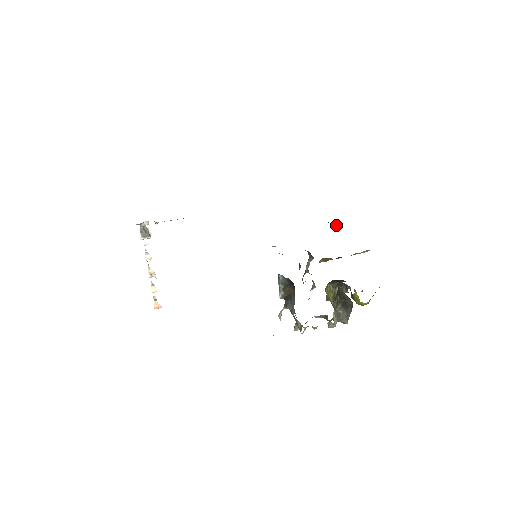
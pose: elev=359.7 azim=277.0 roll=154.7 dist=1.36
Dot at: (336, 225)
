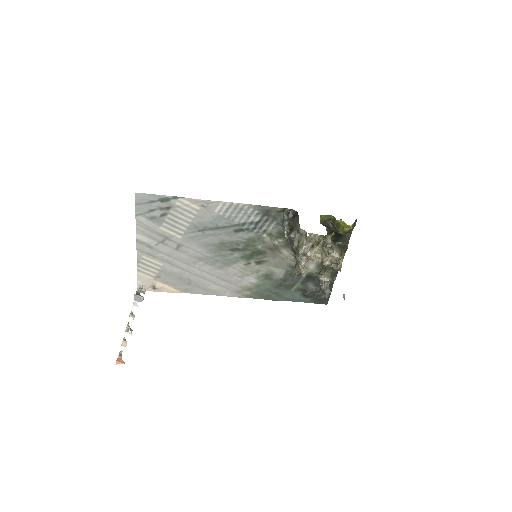
Dot at: (310, 289)
